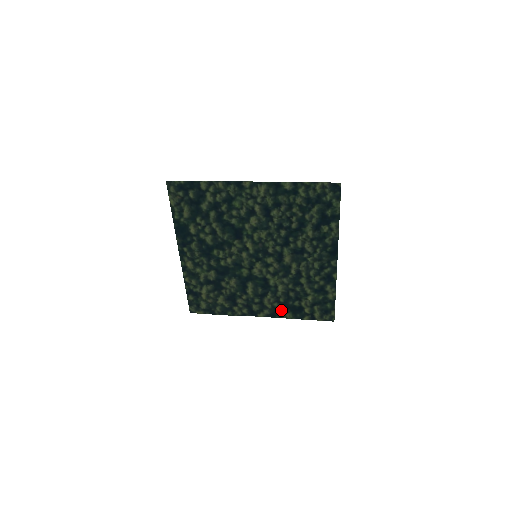
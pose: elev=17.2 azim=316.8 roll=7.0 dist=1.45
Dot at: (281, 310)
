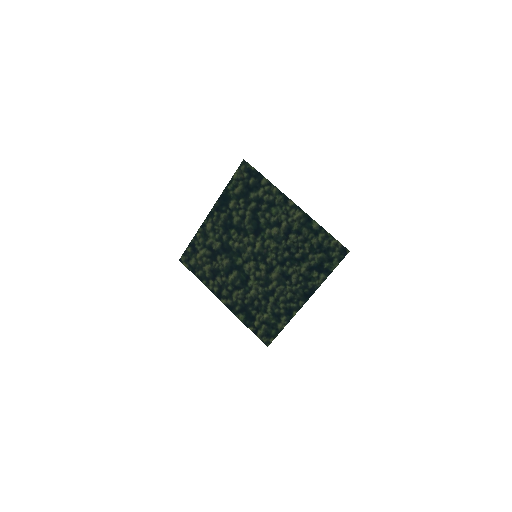
Dot at: (240, 309)
